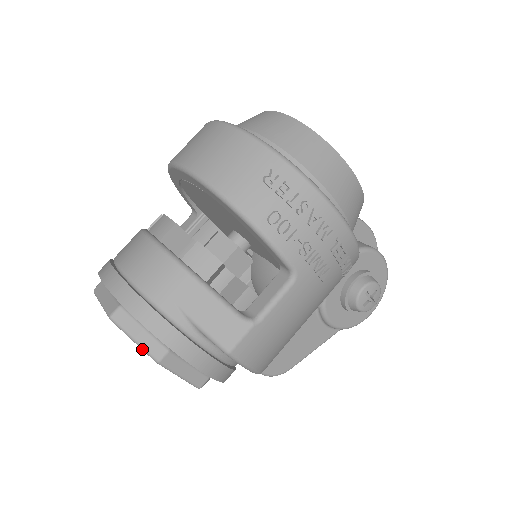
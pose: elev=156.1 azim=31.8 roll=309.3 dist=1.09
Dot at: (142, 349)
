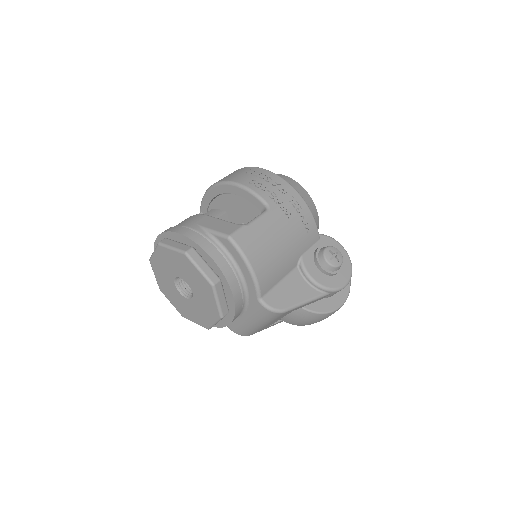
Dot at: (176, 250)
